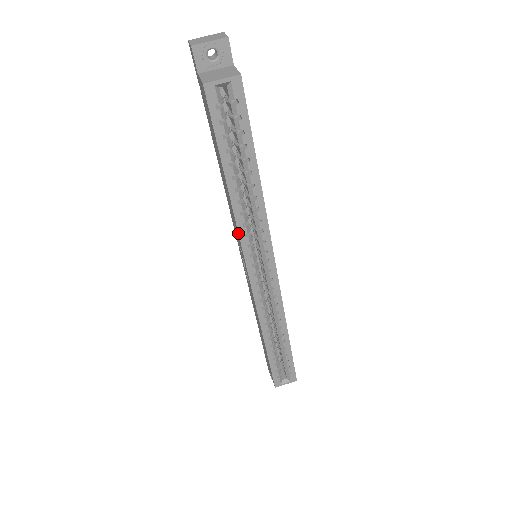
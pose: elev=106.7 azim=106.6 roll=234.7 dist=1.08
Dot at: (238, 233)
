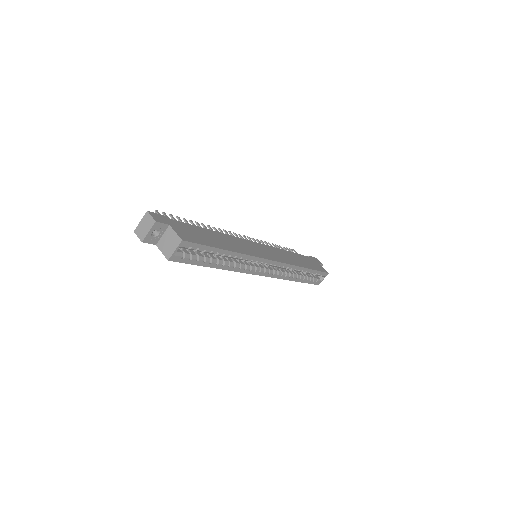
Dot at: (240, 272)
